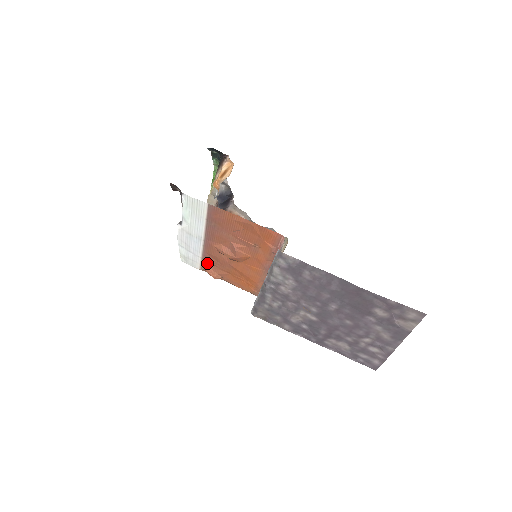
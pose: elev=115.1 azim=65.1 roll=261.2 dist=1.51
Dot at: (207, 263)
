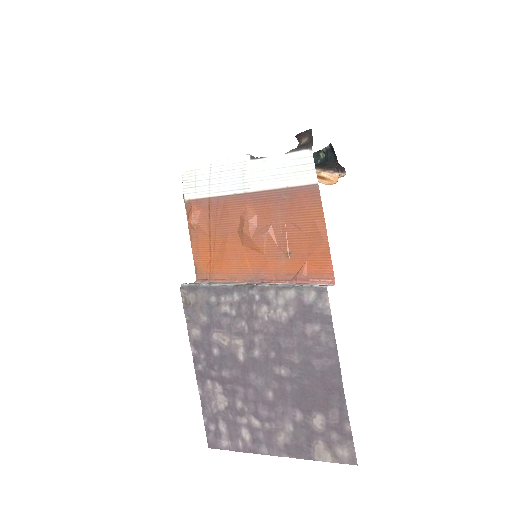
Dot at: (206, 206)
